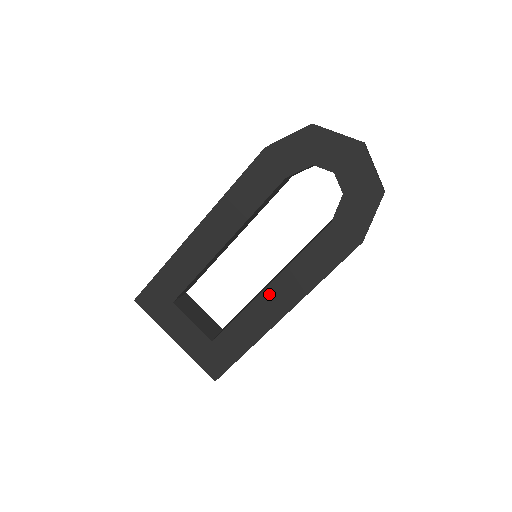
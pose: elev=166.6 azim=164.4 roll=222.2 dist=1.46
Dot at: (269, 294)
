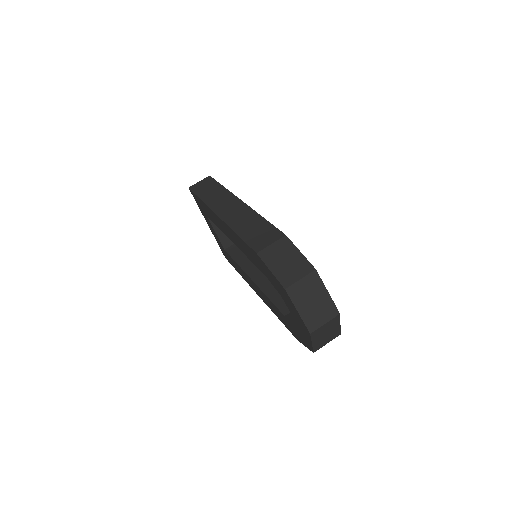
Dot at: (251, 281)
